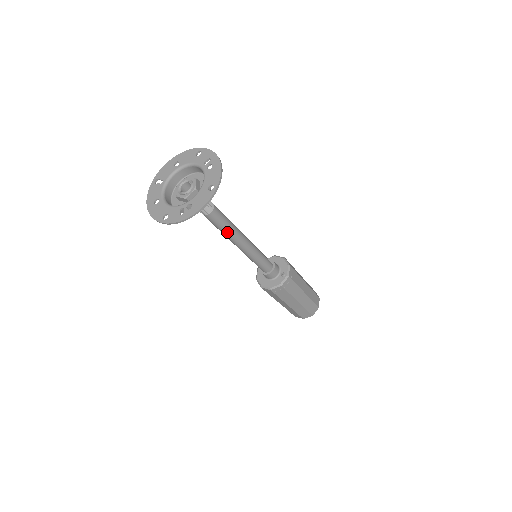
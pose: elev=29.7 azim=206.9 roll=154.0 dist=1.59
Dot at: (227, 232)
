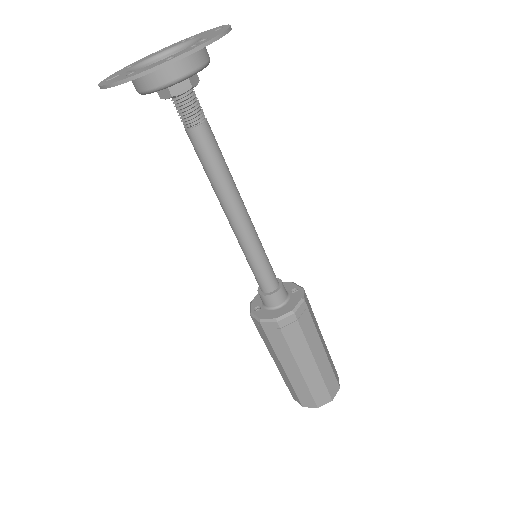
Dot at: (226, 174)
